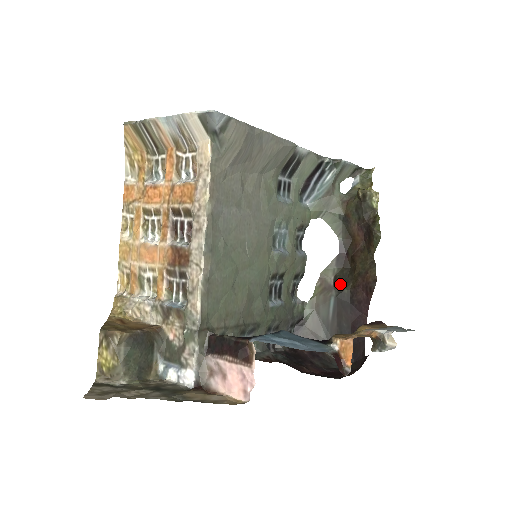
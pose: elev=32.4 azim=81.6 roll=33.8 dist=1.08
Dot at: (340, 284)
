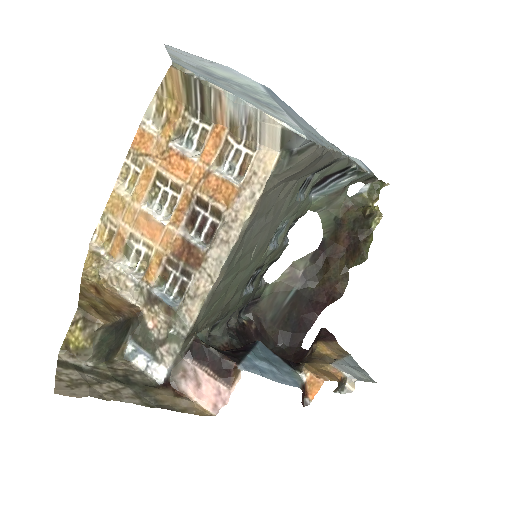
Dot at: (307, 279)
